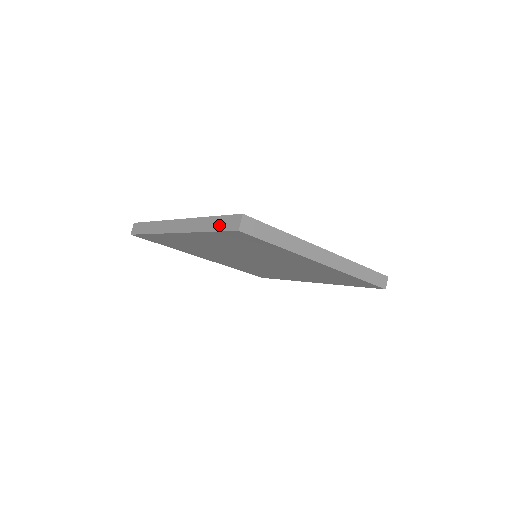
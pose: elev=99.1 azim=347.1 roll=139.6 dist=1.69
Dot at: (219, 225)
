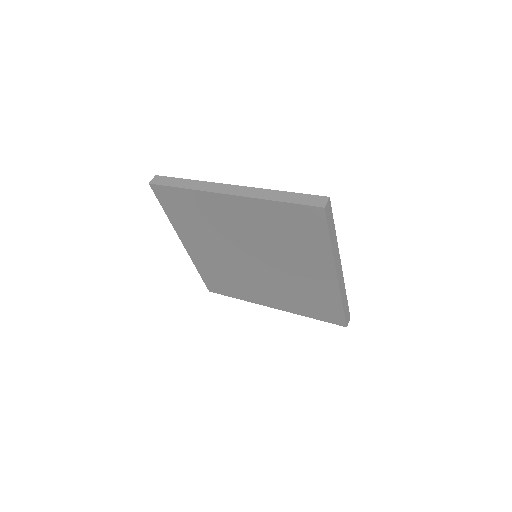
Dot at: (297, 199)
